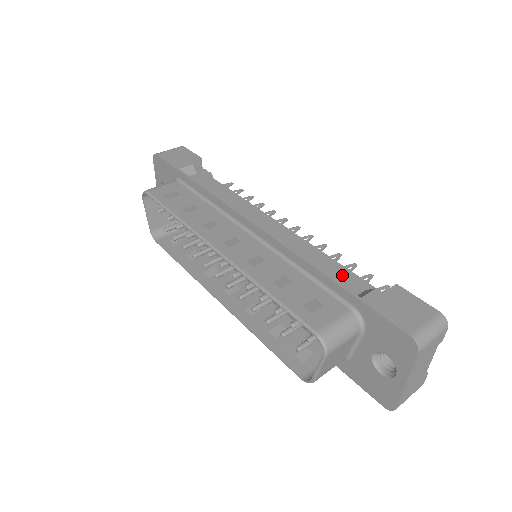
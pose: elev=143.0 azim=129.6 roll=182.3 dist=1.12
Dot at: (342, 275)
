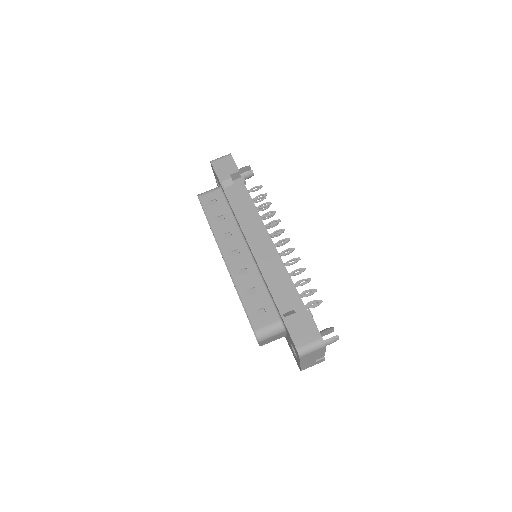
Dot at: (286, 295)
